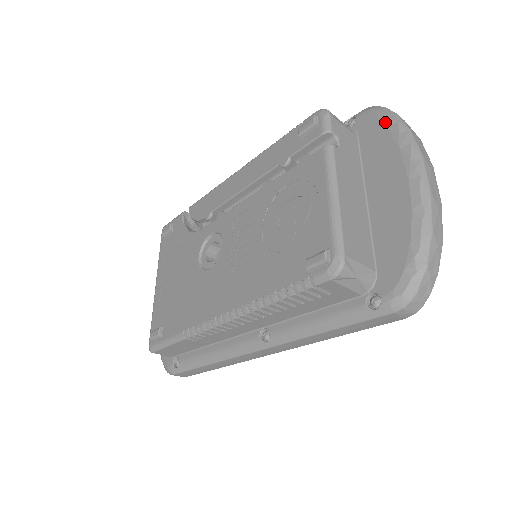
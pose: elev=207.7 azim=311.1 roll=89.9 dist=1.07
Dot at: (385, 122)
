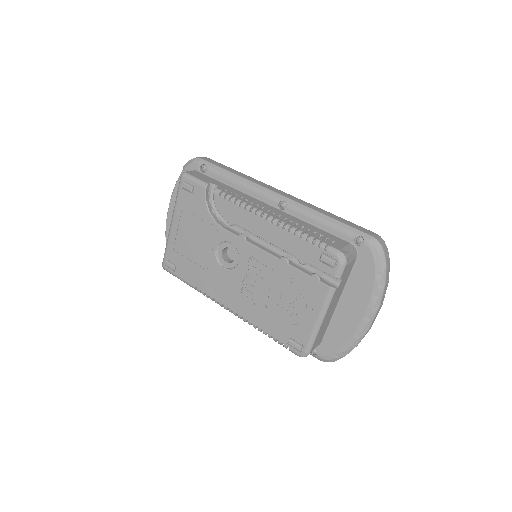
Dot at: (376, 269)
